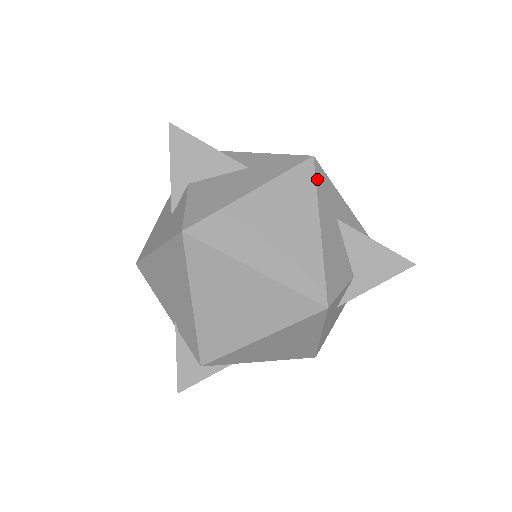
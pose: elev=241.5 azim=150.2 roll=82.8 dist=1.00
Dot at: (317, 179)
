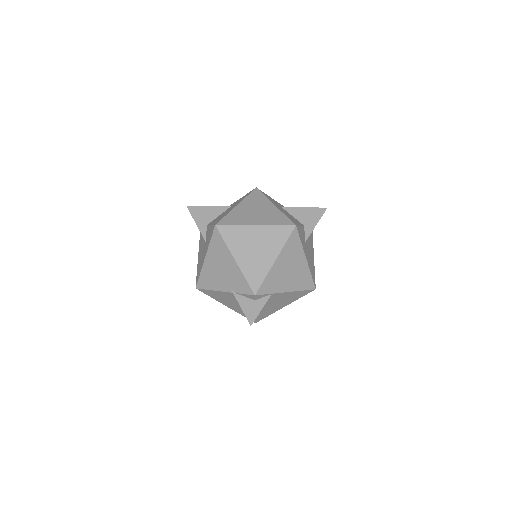
Dot at: (263, 193)
